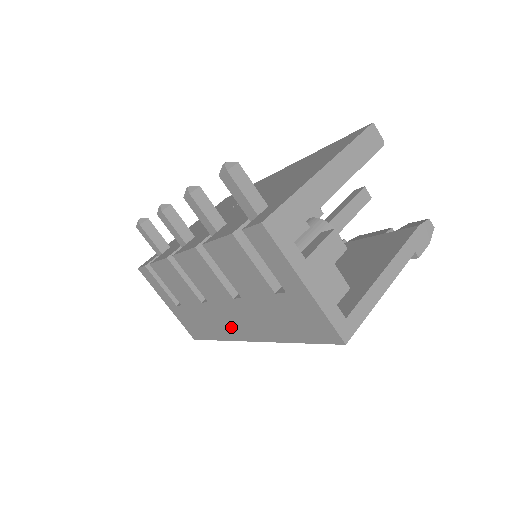
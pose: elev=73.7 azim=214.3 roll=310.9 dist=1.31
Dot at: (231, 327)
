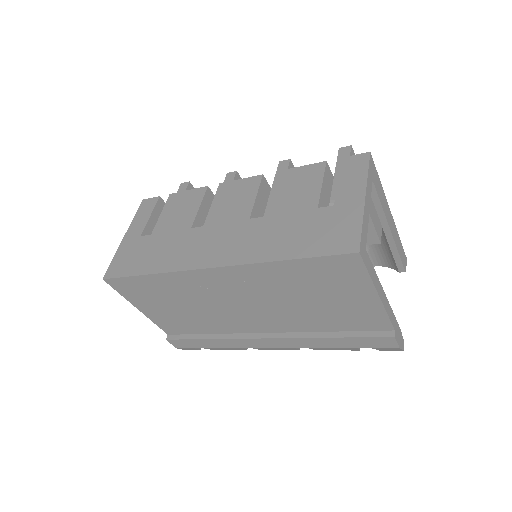
Dot at: (200, 253)
